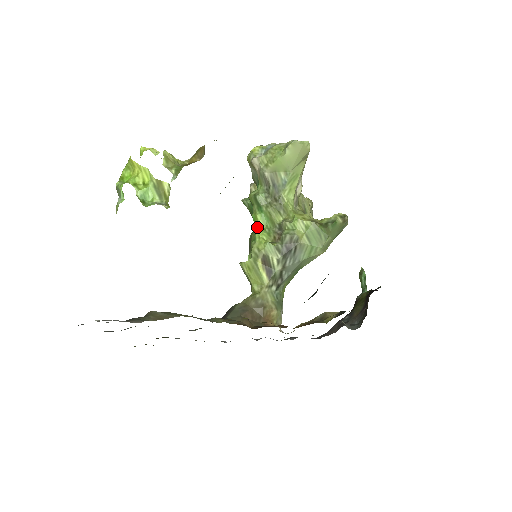
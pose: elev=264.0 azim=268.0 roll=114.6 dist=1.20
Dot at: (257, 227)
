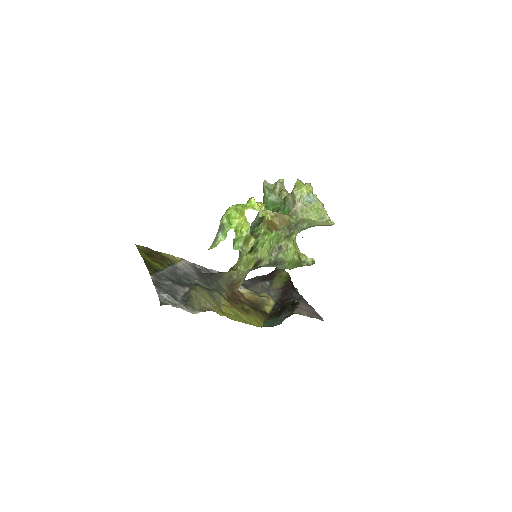
Dot at: (268, 239)
